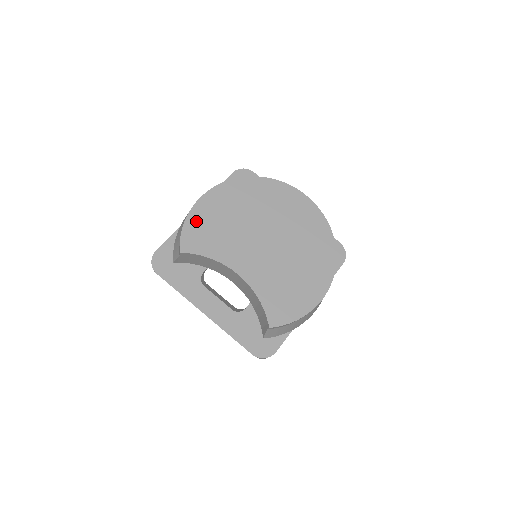
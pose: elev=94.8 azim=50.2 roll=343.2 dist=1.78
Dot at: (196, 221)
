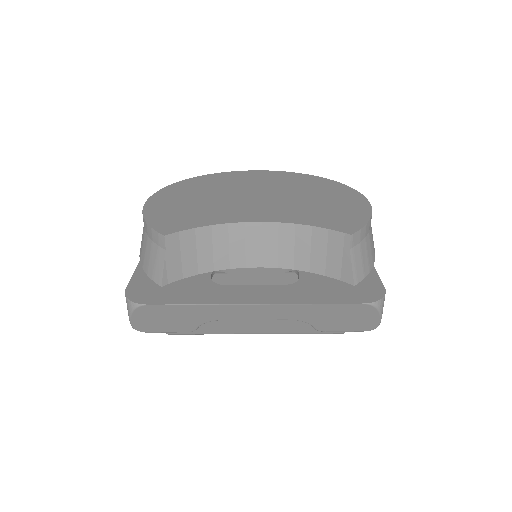
Dot at: (159, 214)
